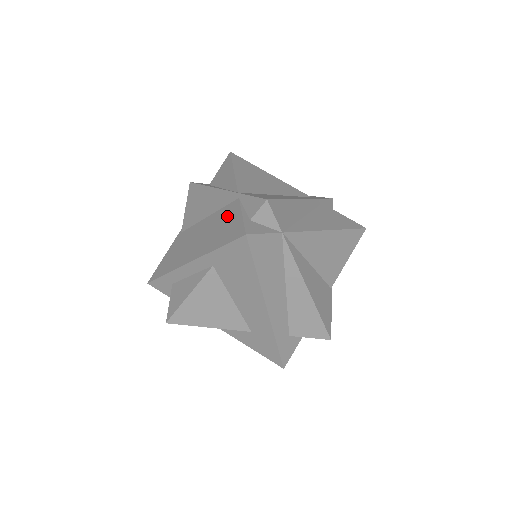
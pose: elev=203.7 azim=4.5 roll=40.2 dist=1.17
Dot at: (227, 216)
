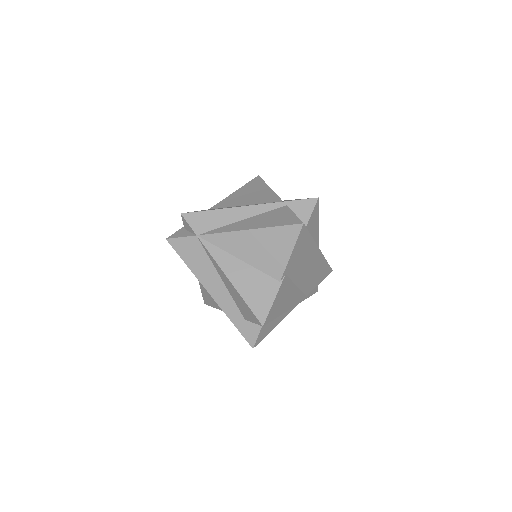
Dot at: occluded
